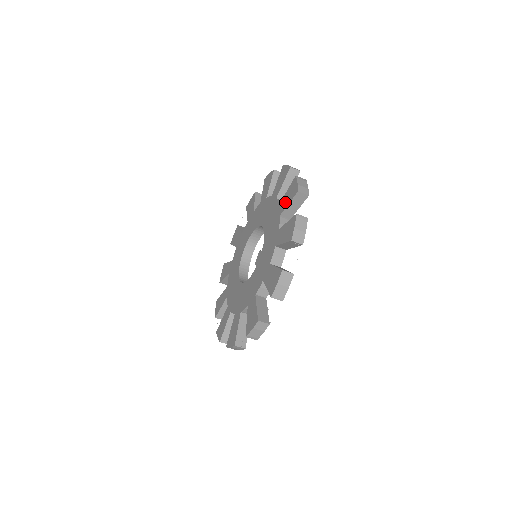
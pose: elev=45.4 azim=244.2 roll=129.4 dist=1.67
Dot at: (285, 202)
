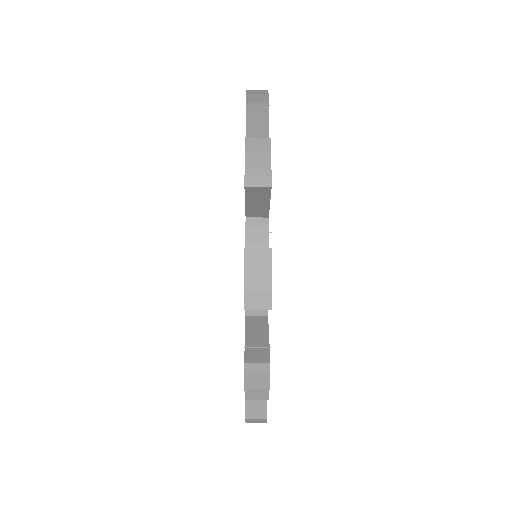
Dot at: occluded
